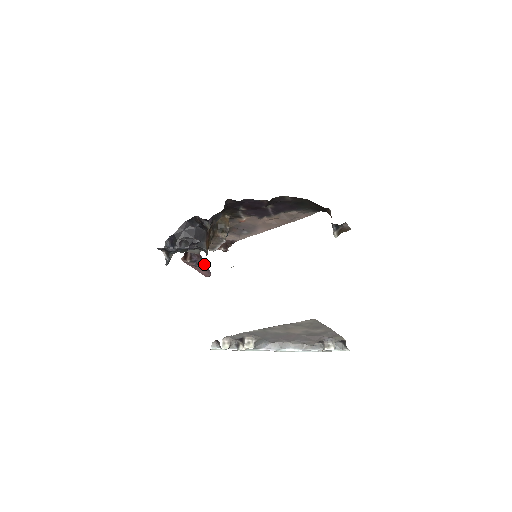
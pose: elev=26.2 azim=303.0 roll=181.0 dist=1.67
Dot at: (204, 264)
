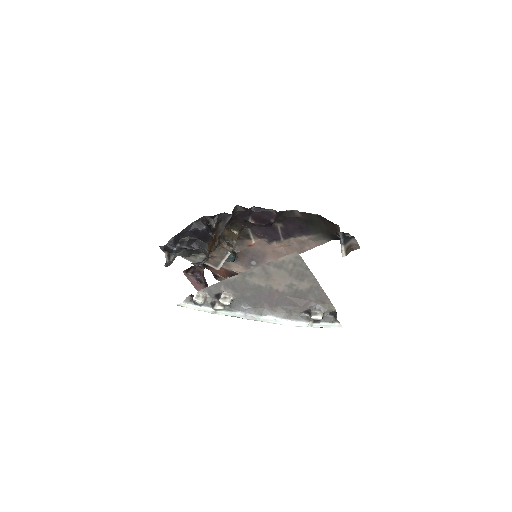
Dot at: (202, 262)
